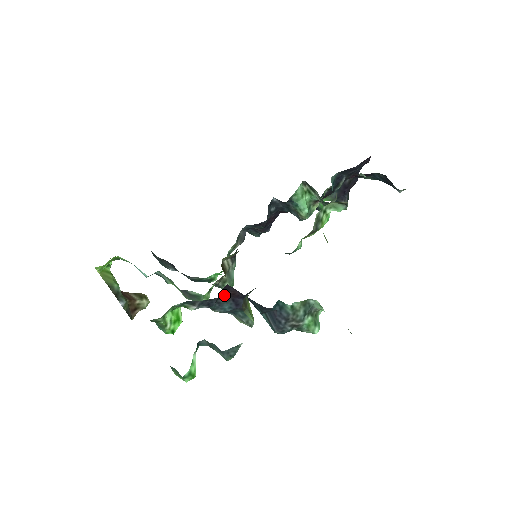
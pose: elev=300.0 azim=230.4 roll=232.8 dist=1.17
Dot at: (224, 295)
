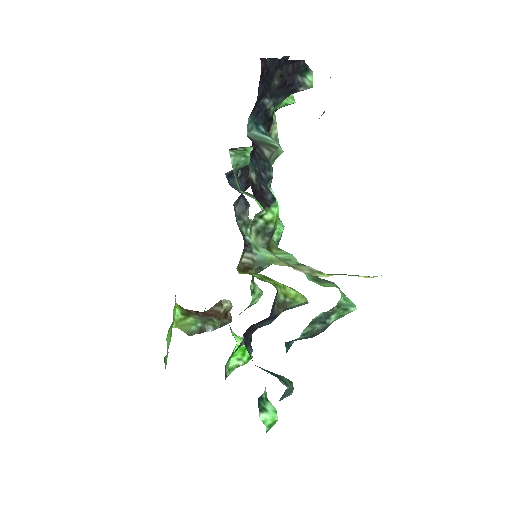
Dot at: (253, 329)
